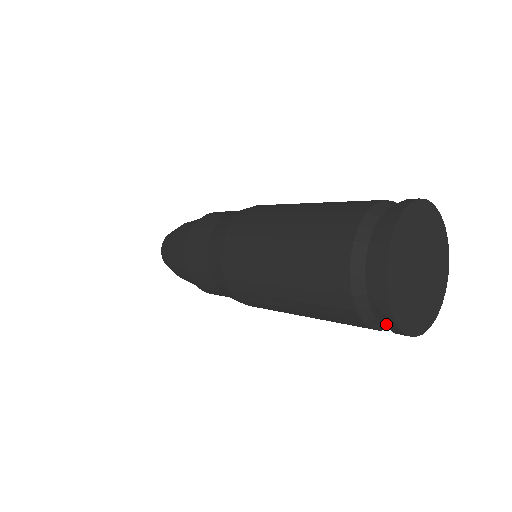
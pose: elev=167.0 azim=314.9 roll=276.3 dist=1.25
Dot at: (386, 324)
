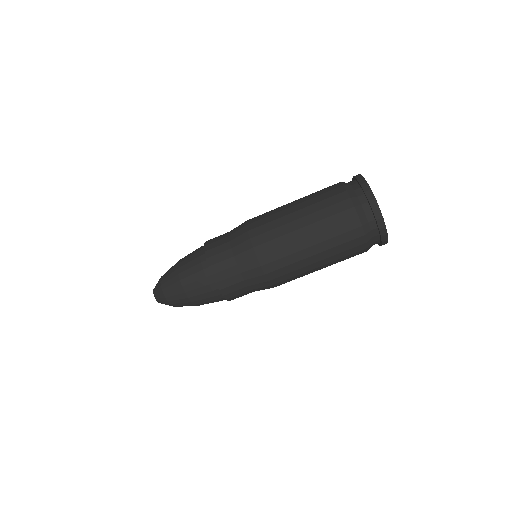
Dot at: (382, 241)
